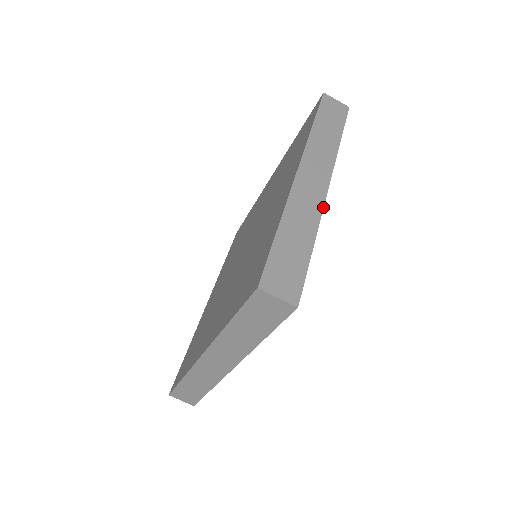
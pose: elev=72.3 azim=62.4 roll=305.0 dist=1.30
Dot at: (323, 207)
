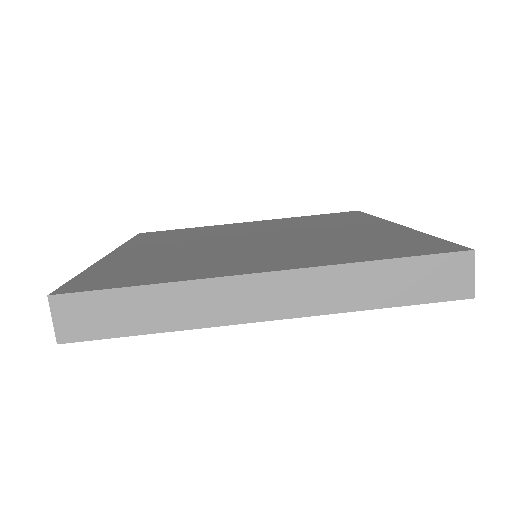
Dot at: occluded
